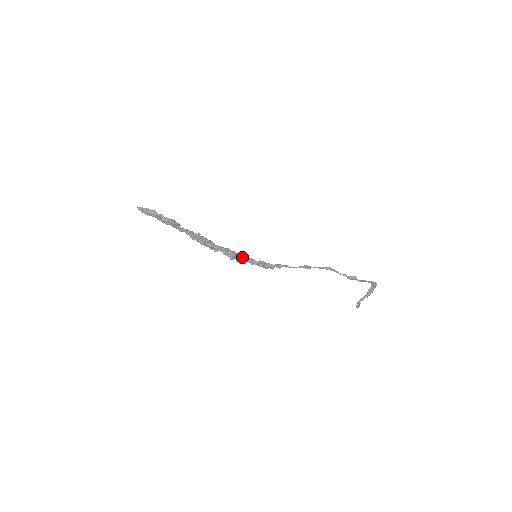
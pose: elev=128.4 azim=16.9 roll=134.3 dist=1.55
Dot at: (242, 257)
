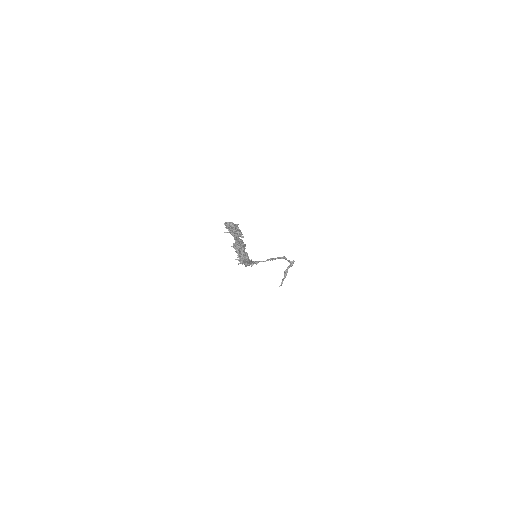
Dot at: (249, 259)
